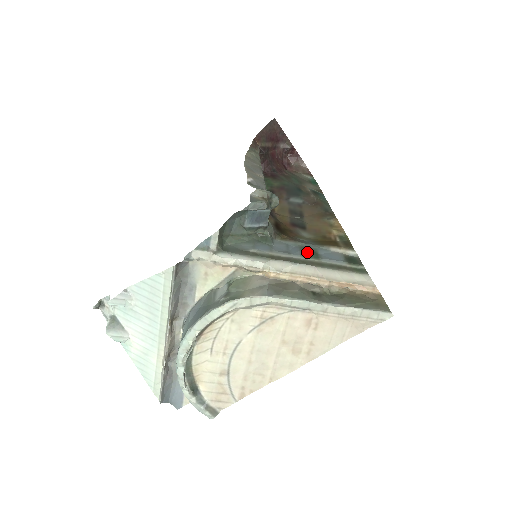
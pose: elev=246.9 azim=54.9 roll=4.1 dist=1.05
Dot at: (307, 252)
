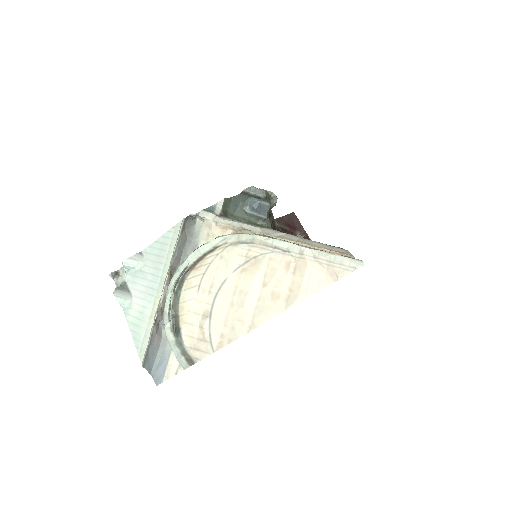
Dot at: occluded
